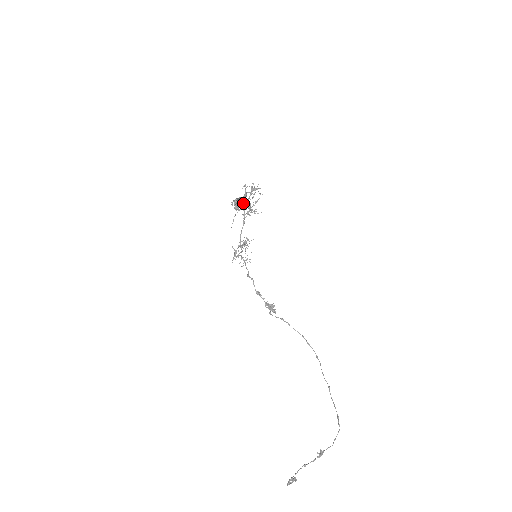
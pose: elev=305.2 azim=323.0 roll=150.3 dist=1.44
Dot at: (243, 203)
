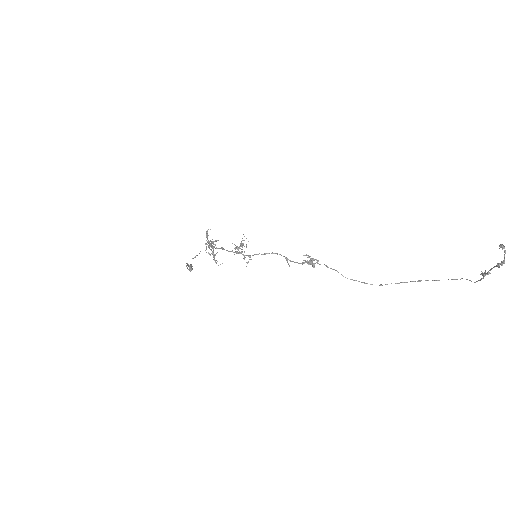
Dot at: occluded
